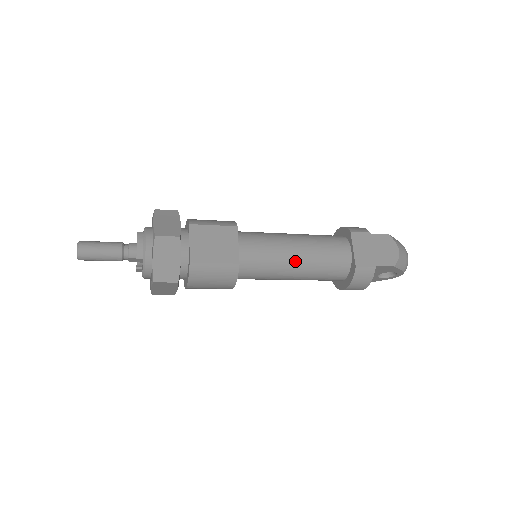
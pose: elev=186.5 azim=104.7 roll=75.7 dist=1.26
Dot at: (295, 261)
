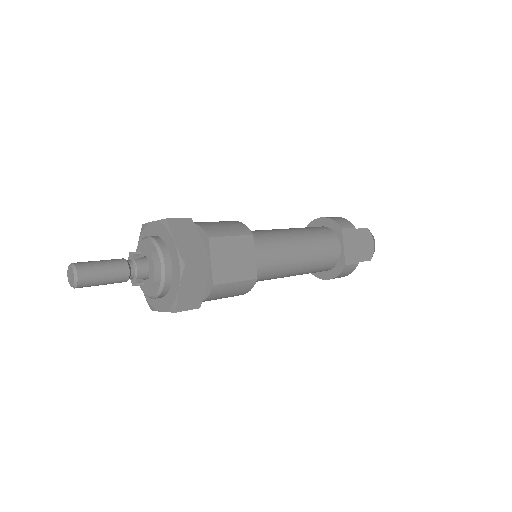
Dot at: (298, 265)
